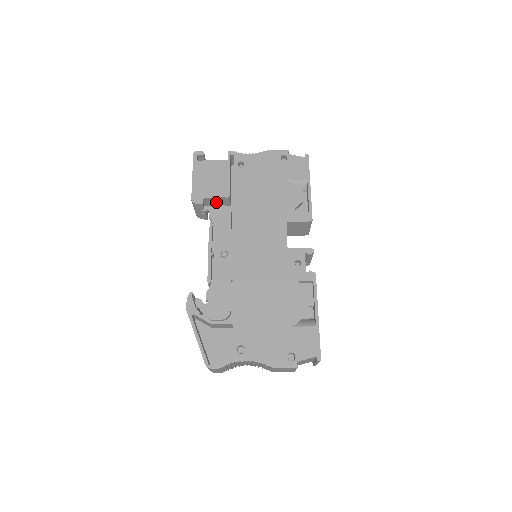
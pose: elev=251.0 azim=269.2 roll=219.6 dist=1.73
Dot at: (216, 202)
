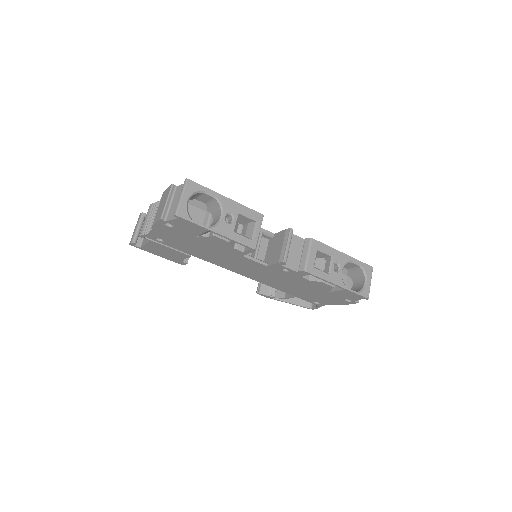
Dot at: occluded
